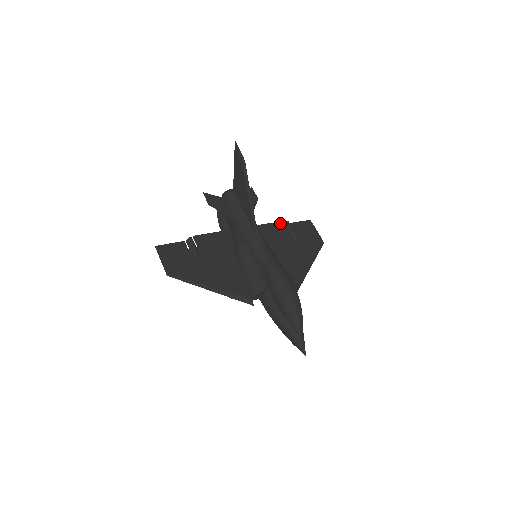
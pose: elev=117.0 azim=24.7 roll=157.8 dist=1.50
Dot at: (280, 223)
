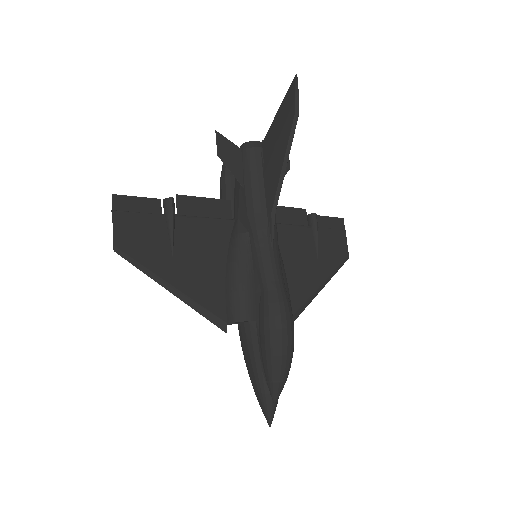
Dot at: (304, 211)
